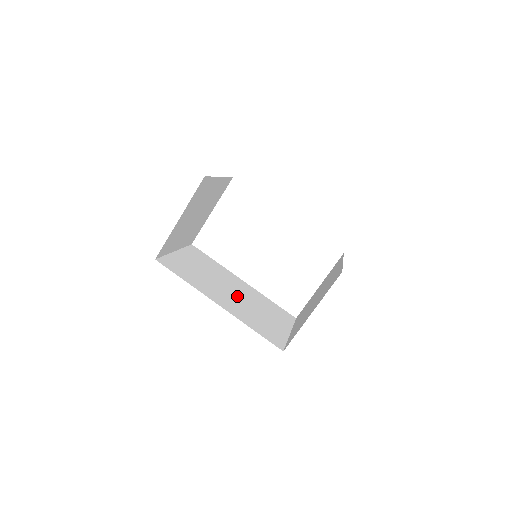
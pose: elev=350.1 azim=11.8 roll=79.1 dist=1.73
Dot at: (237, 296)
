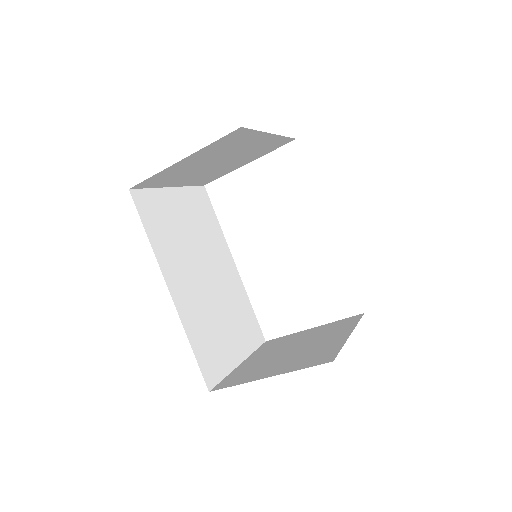
Dot at: (208, 284)
